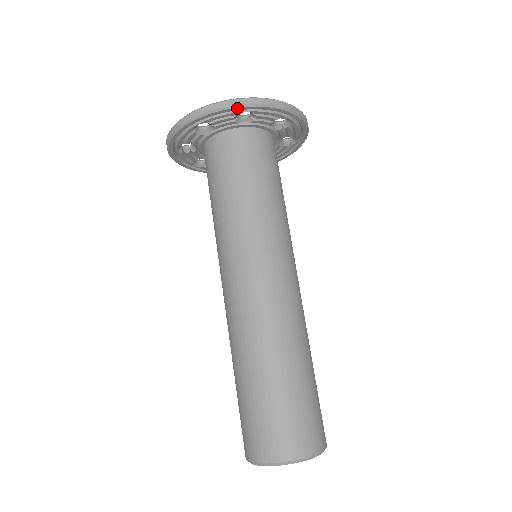
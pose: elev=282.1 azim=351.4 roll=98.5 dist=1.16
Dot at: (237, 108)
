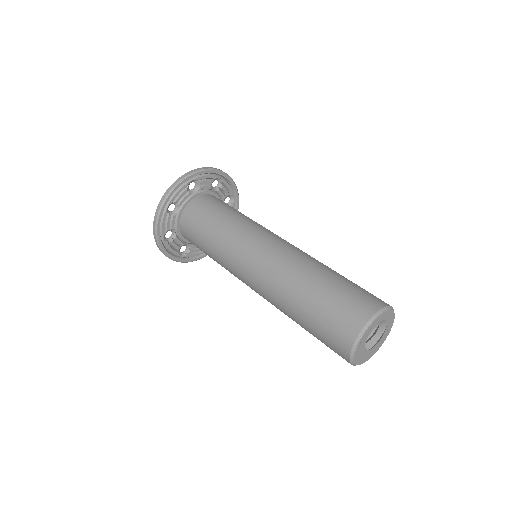
Dot at: (218, 172)
